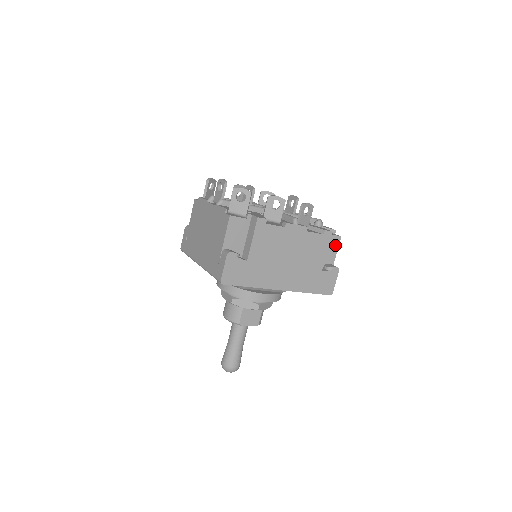
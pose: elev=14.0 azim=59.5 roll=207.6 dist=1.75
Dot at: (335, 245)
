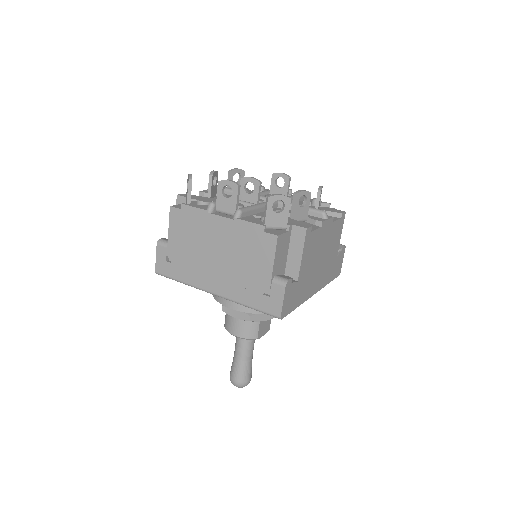
Dot at: occluded
